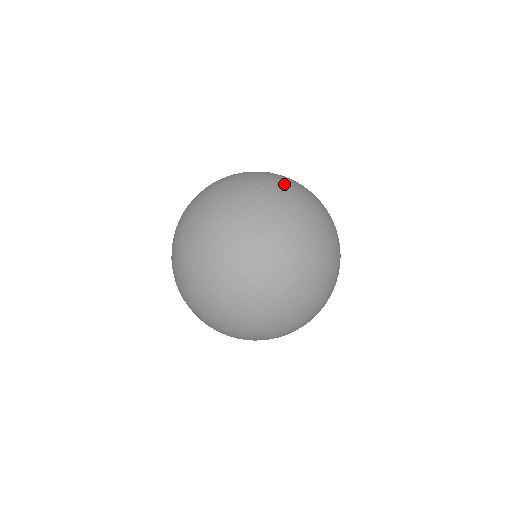
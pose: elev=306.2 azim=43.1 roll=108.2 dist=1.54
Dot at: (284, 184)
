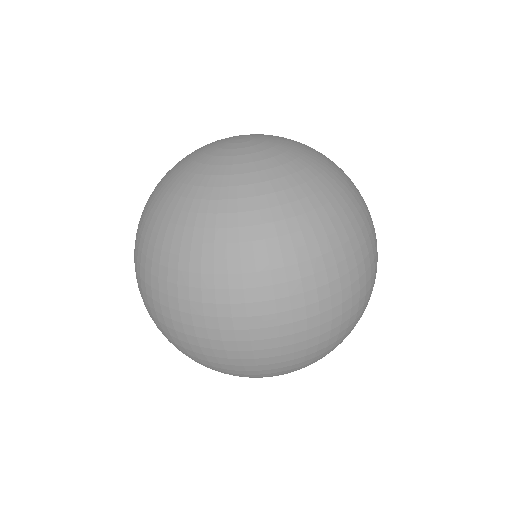
Dot at: (323, 274)
